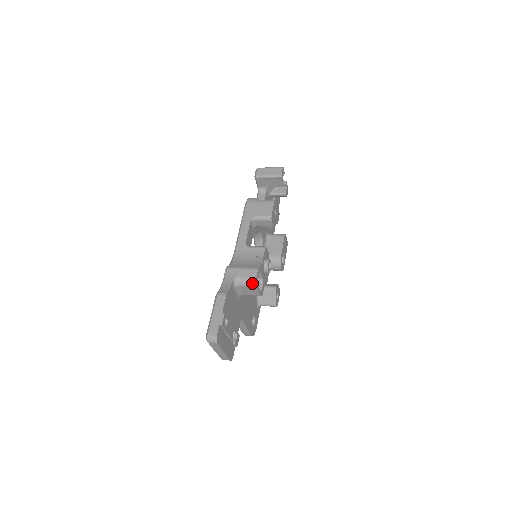
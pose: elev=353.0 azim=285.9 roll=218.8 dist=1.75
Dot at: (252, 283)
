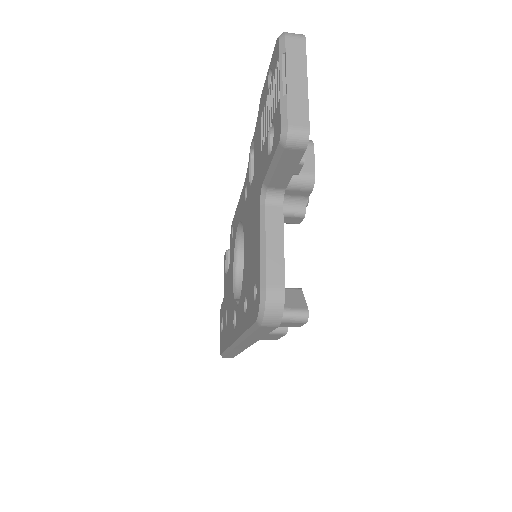
Dot at: occluded
